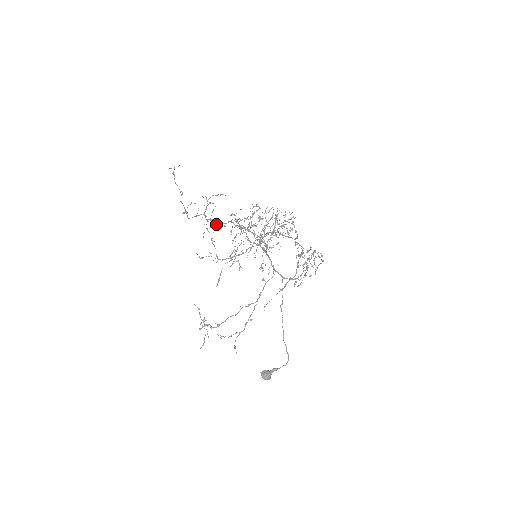
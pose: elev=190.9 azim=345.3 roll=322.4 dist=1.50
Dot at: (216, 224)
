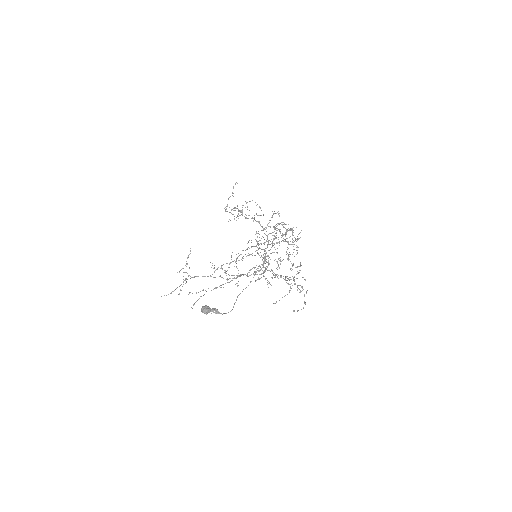
Dot at: occluded
